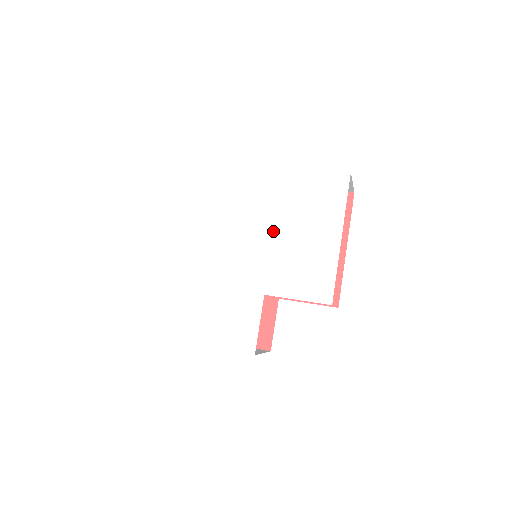
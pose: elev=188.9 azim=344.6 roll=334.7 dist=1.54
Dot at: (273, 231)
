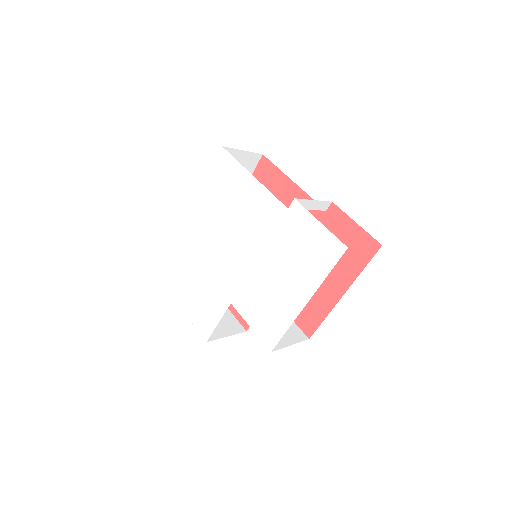
Dot at: (260, 255)
